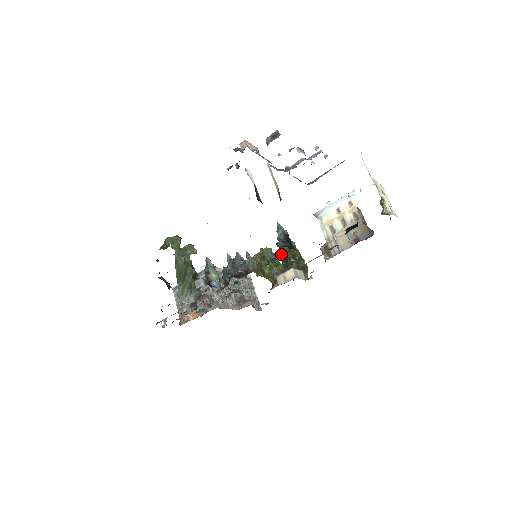
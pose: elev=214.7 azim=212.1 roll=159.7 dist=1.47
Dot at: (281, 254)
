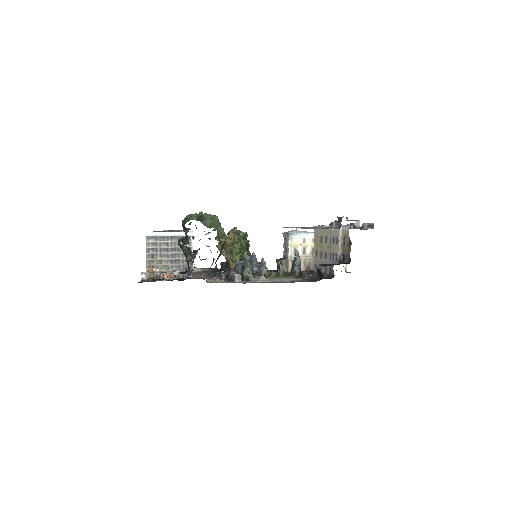
Dot at: (288, 272)
